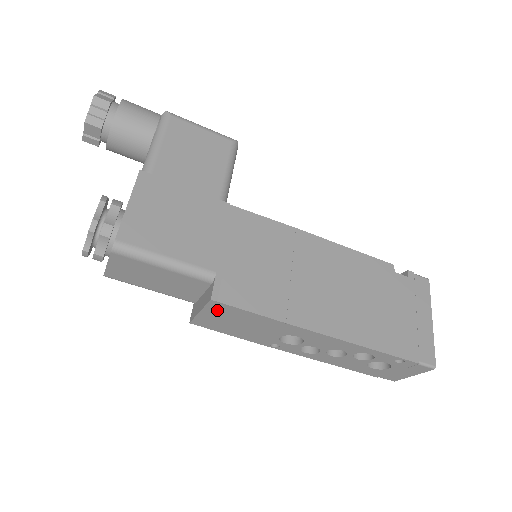
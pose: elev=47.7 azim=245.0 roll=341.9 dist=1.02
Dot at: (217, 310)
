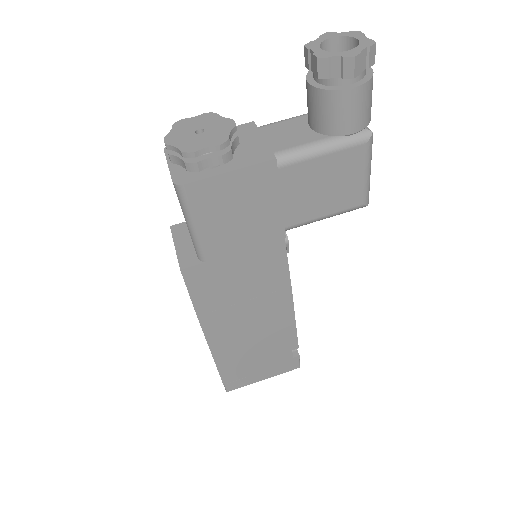
Dot at: occluded
